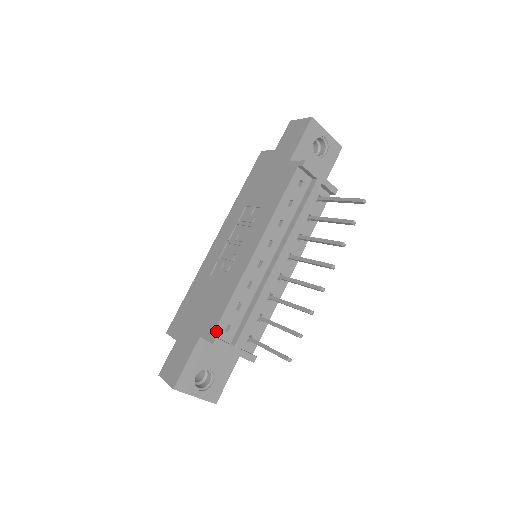
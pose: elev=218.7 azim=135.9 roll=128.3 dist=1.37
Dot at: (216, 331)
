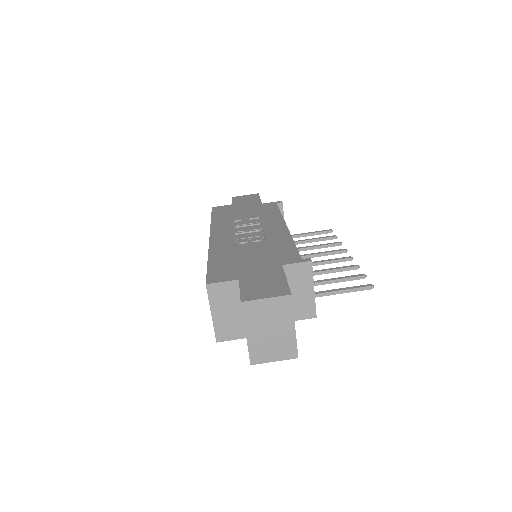
Dot at: (301, 259)
